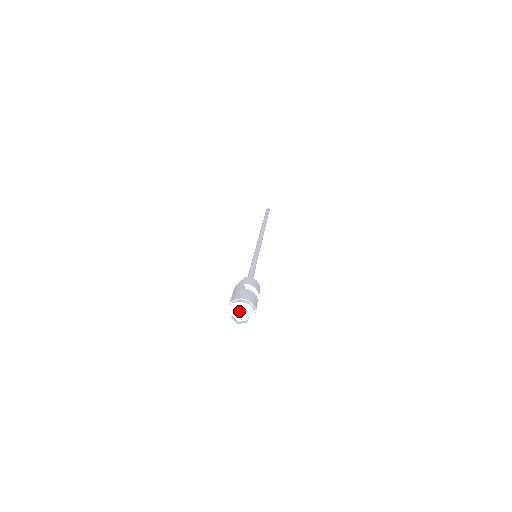
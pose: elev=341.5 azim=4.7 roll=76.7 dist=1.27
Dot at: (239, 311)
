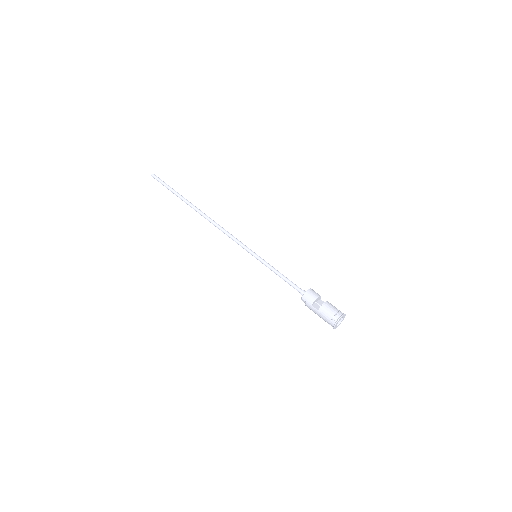
Dot at: occluded
